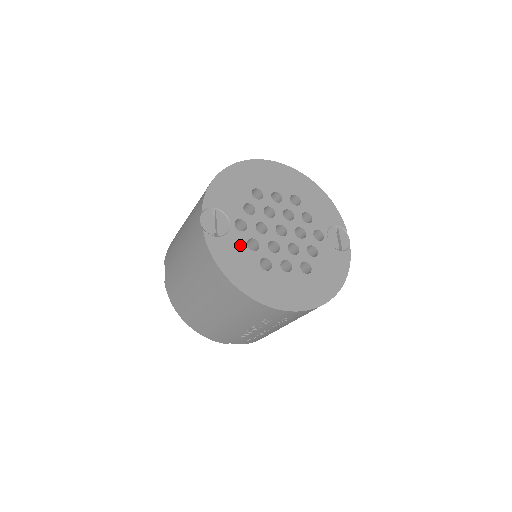
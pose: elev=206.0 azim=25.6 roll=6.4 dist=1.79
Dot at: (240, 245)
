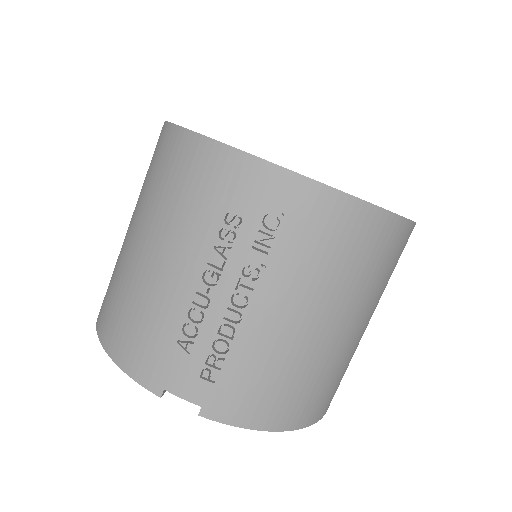
Dot at: occluded
